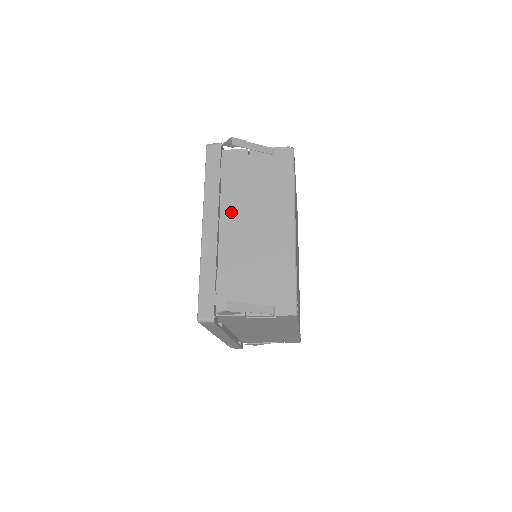
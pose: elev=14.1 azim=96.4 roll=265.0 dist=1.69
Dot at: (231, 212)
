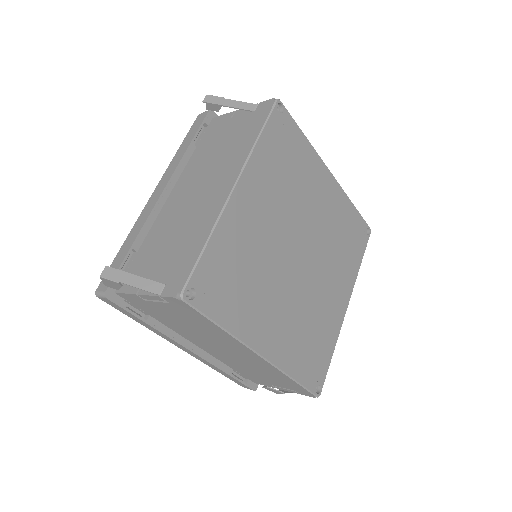
Dot at: (186, 179)
